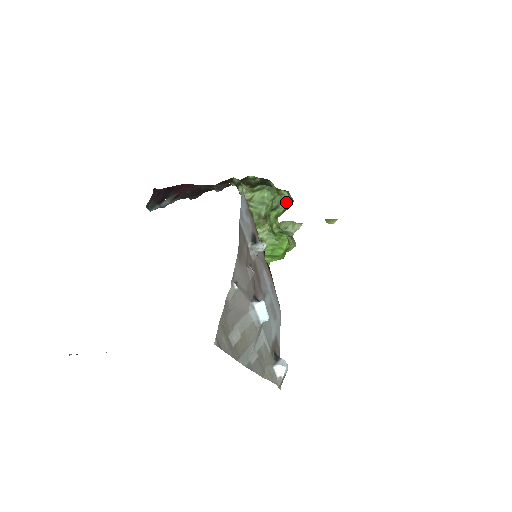
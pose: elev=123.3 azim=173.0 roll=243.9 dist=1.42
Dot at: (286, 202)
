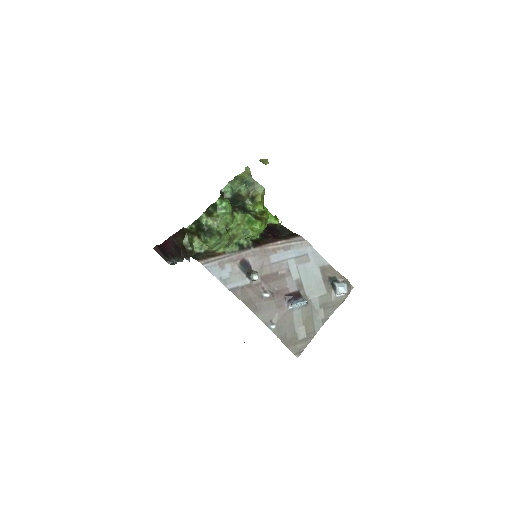
Dot at: (226, 215)
